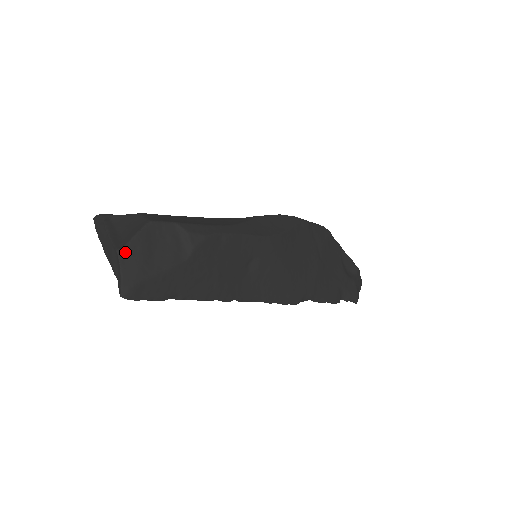
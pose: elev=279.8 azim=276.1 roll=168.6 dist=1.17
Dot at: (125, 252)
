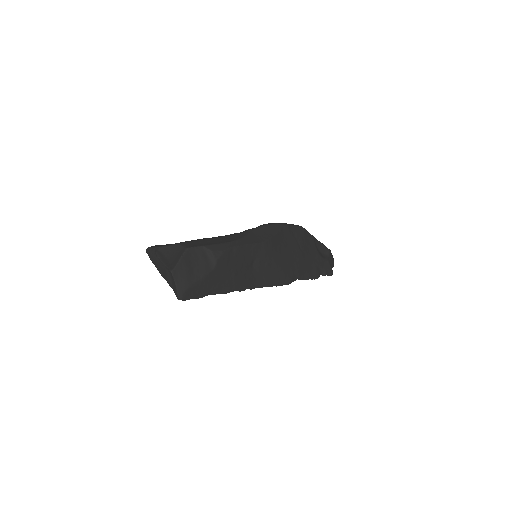
Dot at: (176, 271)
